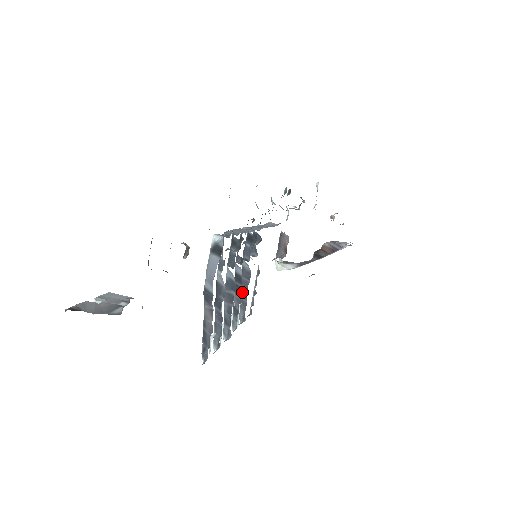
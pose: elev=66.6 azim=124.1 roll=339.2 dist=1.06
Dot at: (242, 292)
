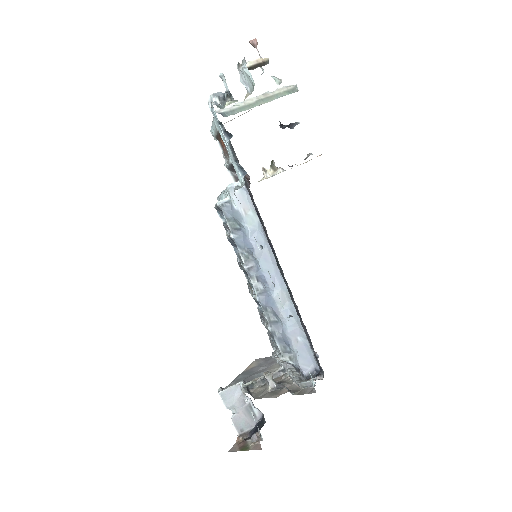
Dot at: occluded
